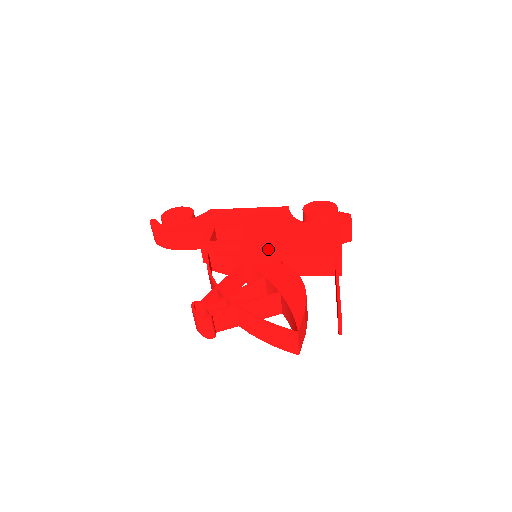
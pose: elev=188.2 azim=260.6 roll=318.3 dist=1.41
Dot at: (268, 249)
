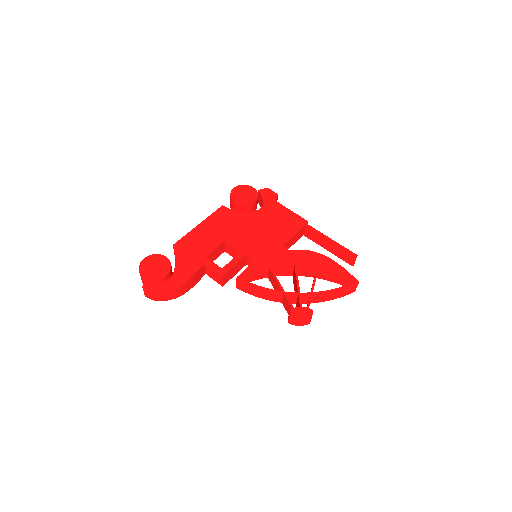
Dot at: (267, 246)
